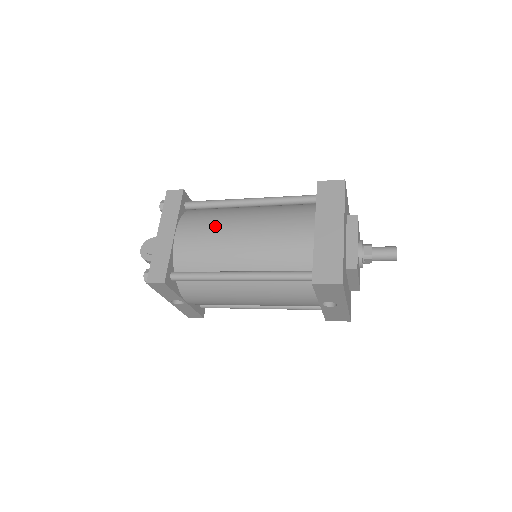
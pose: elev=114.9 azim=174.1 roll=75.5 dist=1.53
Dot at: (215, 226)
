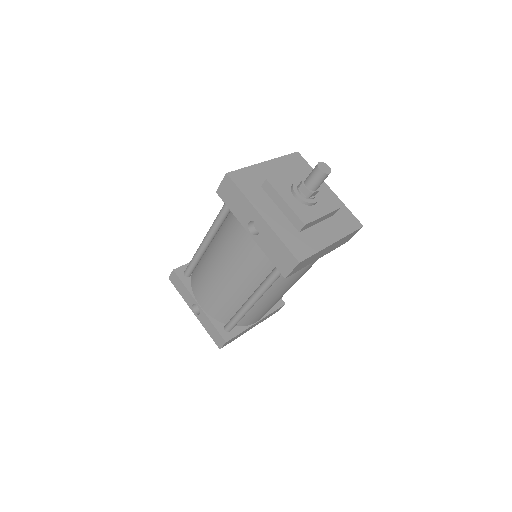
Dot at: occluded
